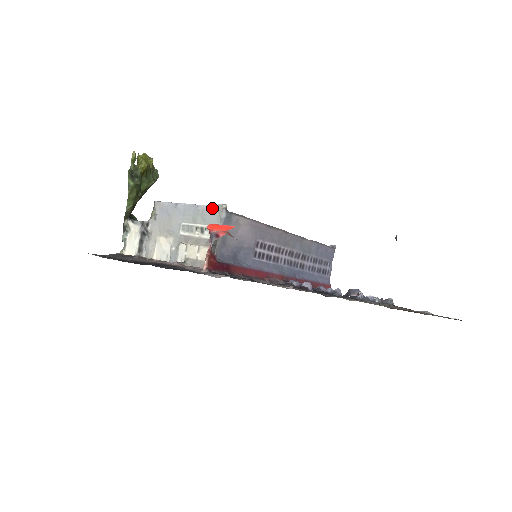
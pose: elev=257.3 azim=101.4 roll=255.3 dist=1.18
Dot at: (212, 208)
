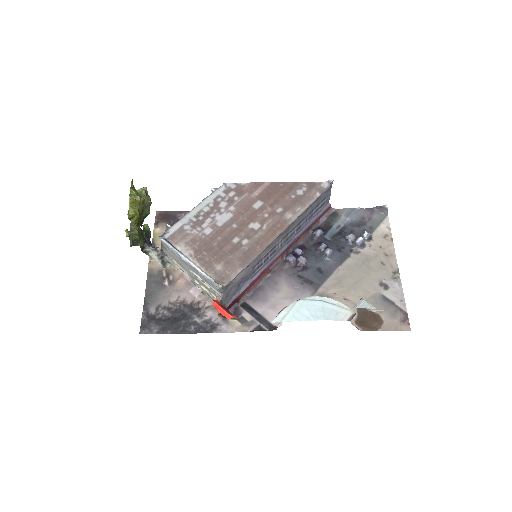
Dot at: (211, 282)
